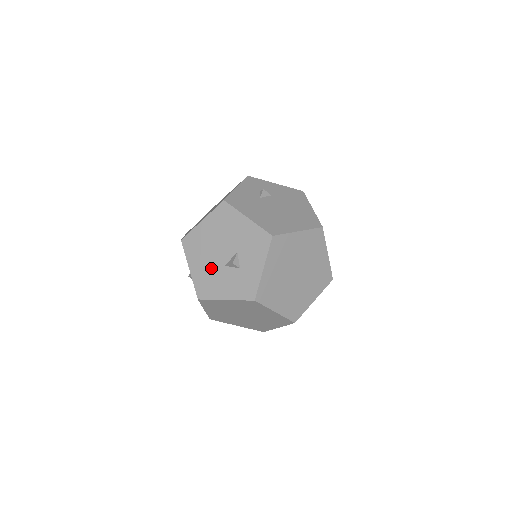
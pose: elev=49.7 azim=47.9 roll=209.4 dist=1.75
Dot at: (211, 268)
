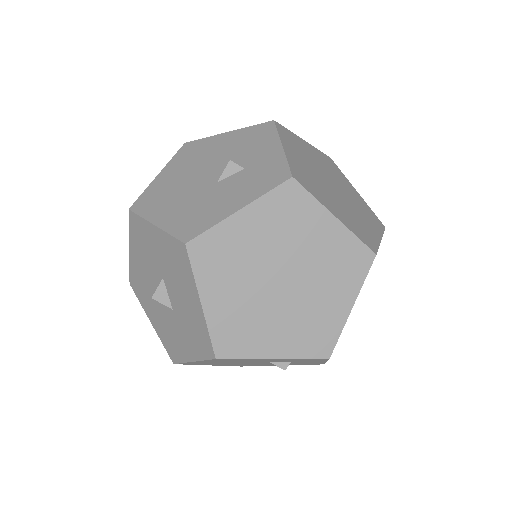
Dot at: (194, 199)
